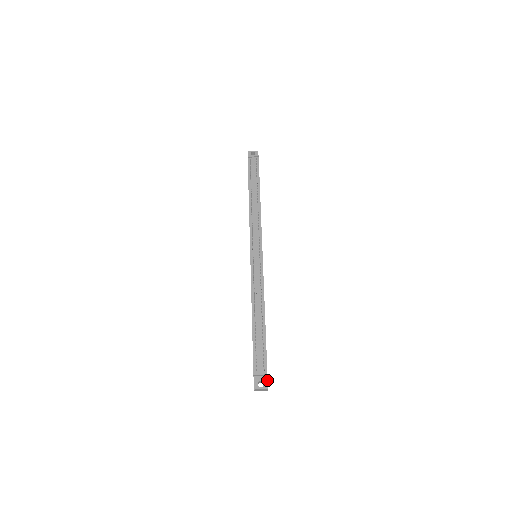
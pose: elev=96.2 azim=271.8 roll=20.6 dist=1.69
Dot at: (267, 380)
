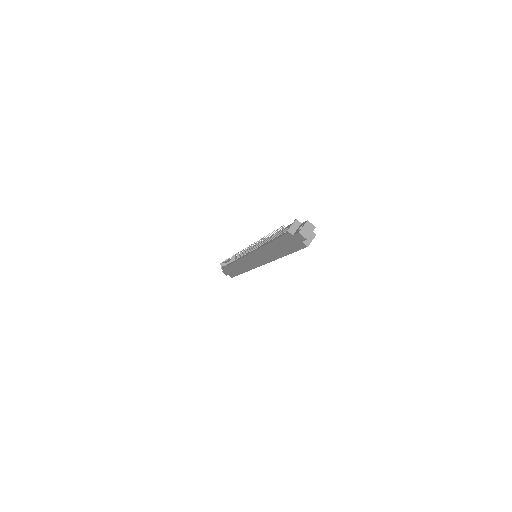
Dot at: (303, 223)
